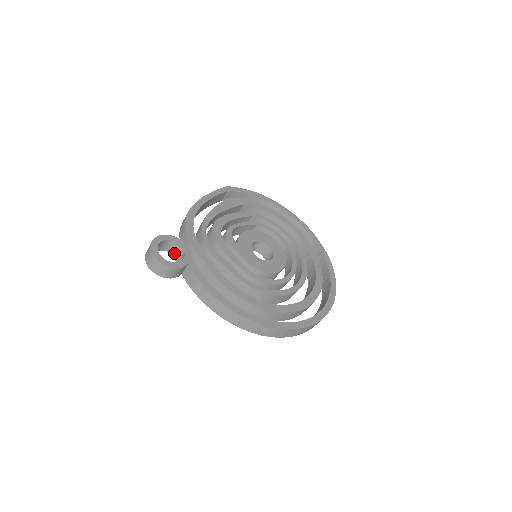
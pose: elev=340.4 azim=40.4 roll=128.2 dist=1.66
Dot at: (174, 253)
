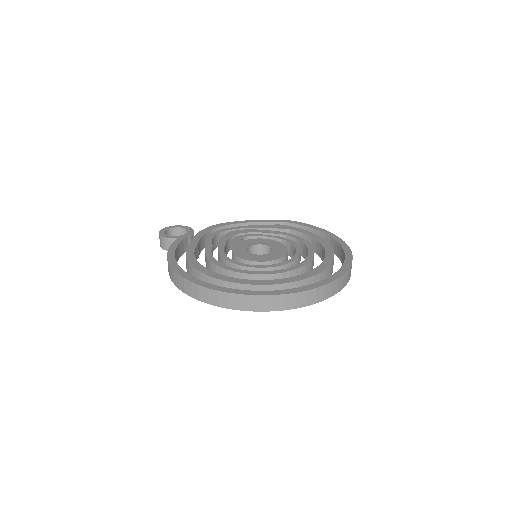
Dot at: occluded
